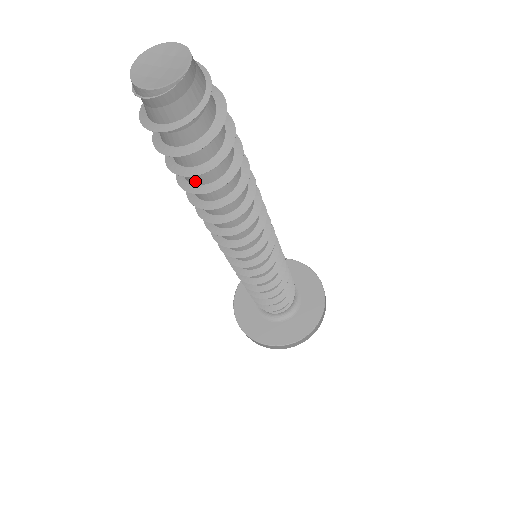
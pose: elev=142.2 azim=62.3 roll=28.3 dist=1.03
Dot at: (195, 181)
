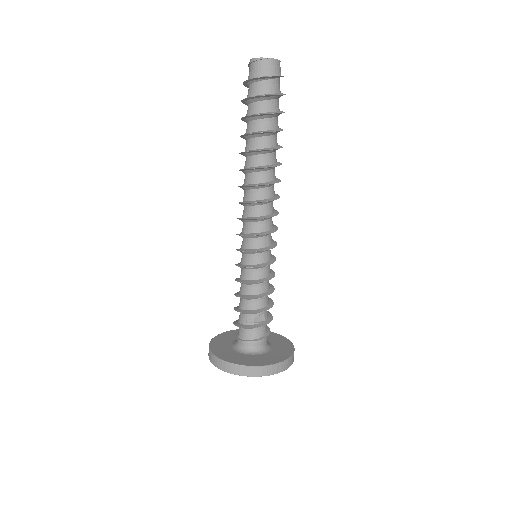
Dot at: (247, 131)
